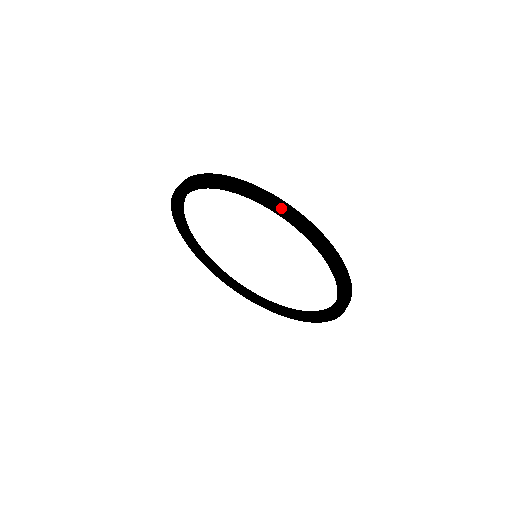
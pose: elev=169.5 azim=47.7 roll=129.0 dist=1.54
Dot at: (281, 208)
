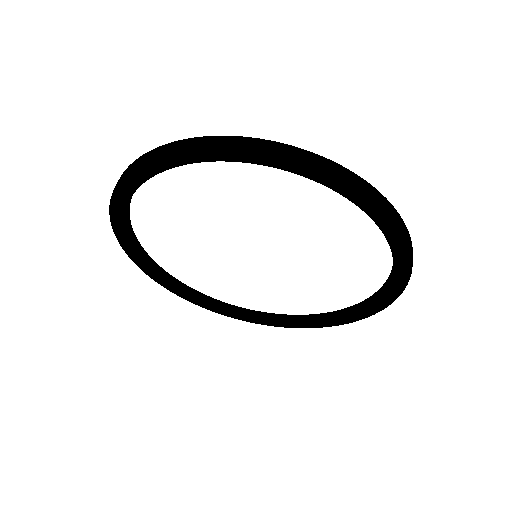
Dot at: (136, 166)
